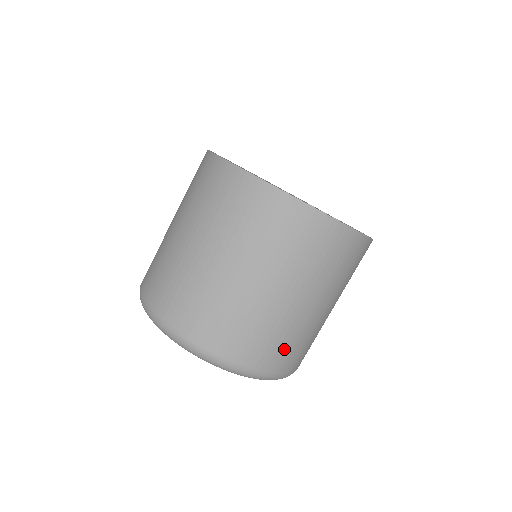
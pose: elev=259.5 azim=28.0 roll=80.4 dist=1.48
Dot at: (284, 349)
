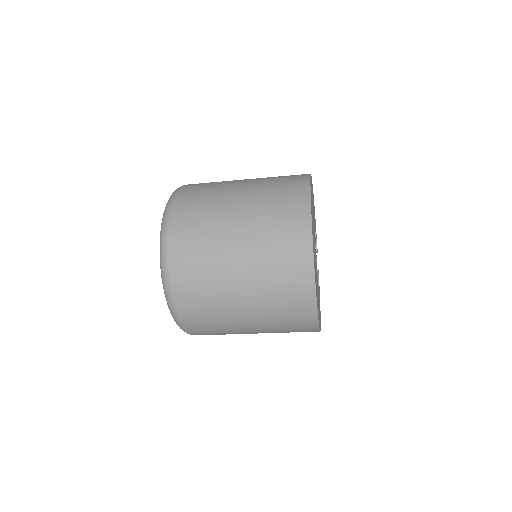
Dot at: occluded
